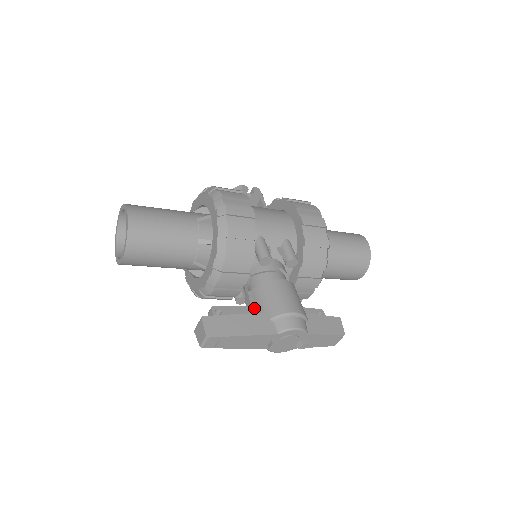
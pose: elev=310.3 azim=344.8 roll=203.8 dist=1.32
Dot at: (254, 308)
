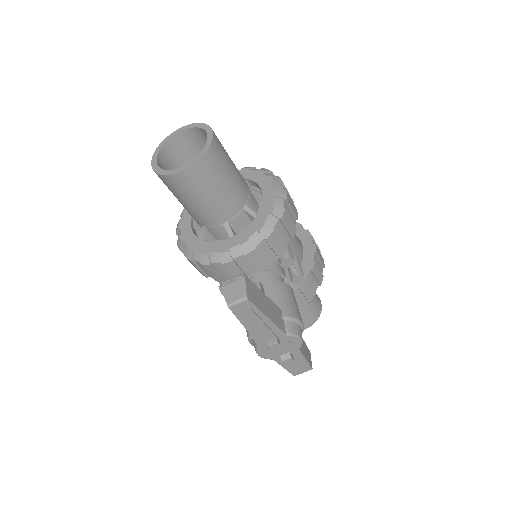
Dot at: occluded
